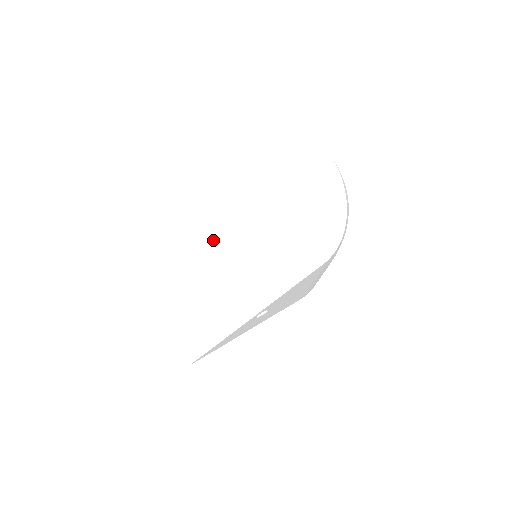
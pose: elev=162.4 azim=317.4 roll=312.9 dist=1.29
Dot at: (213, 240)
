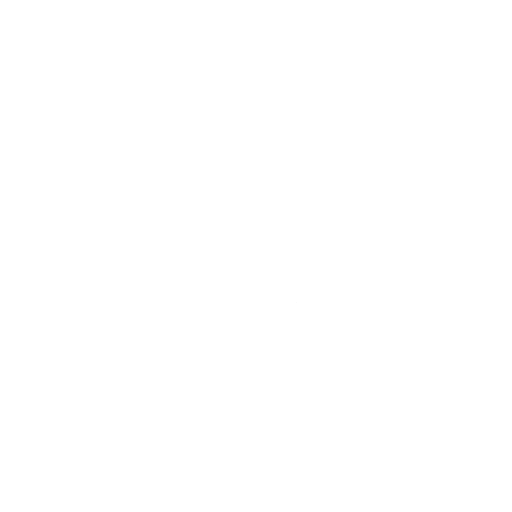
Dot at: (220, 264)
